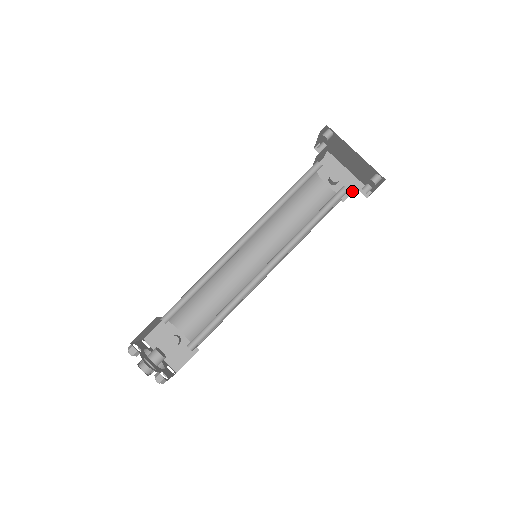
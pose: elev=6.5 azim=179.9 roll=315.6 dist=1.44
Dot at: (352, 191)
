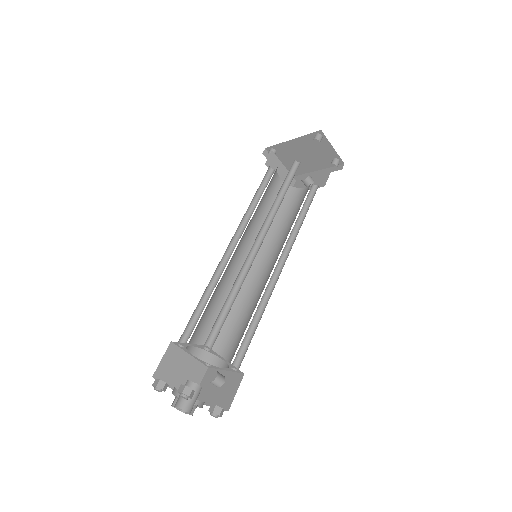
Dot at: (328, 176)
